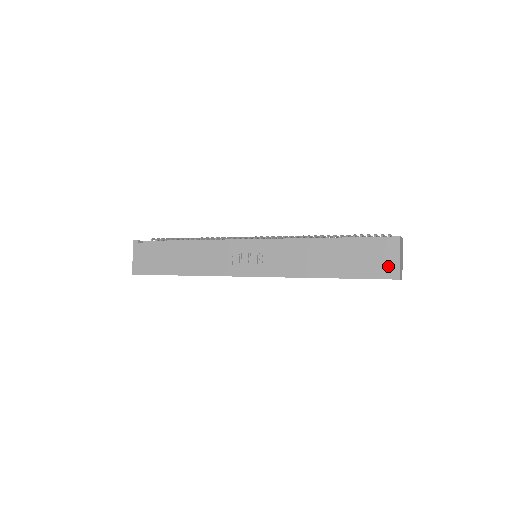
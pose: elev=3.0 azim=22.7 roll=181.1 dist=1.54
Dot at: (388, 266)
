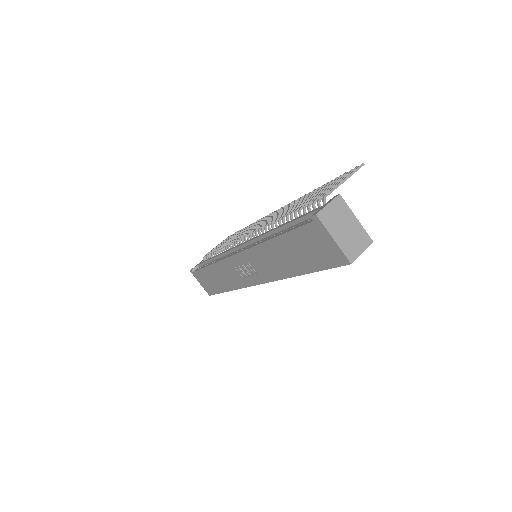
Dot at: (331, 252)
